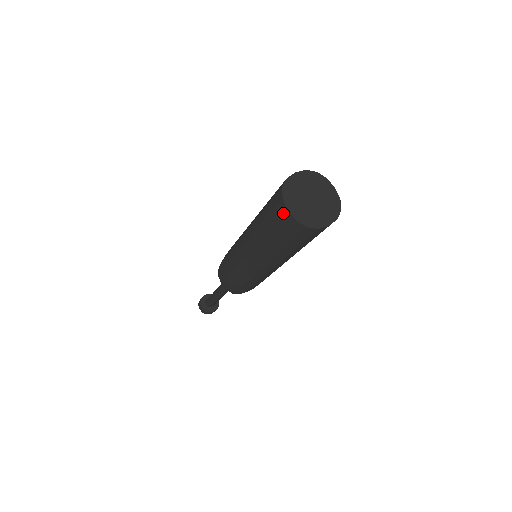
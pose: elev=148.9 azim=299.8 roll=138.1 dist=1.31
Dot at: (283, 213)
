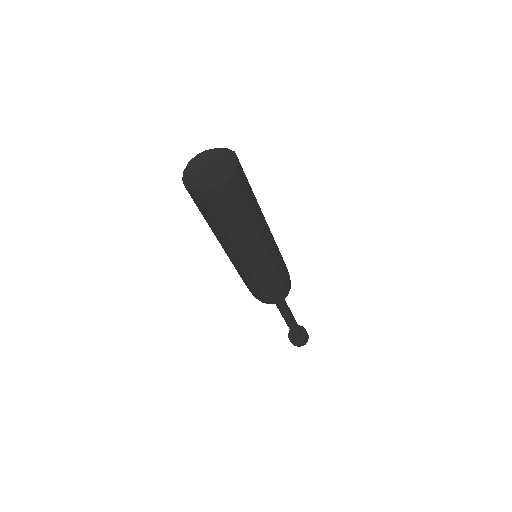
Dot at: occluded
